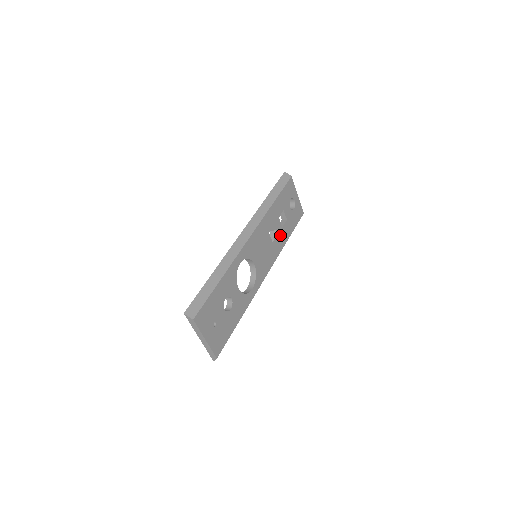
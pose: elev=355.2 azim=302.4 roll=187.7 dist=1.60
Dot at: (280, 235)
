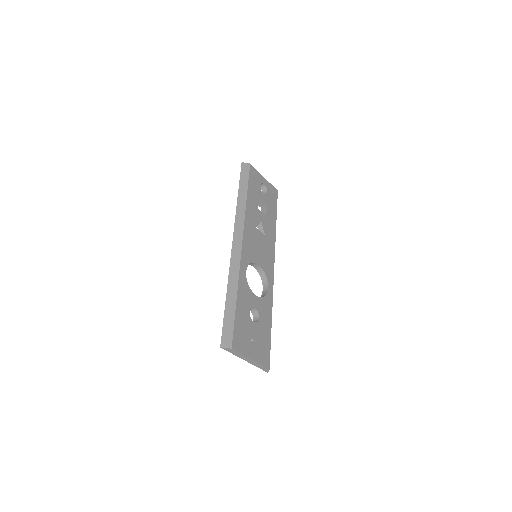
Dot at: (267, 224)
